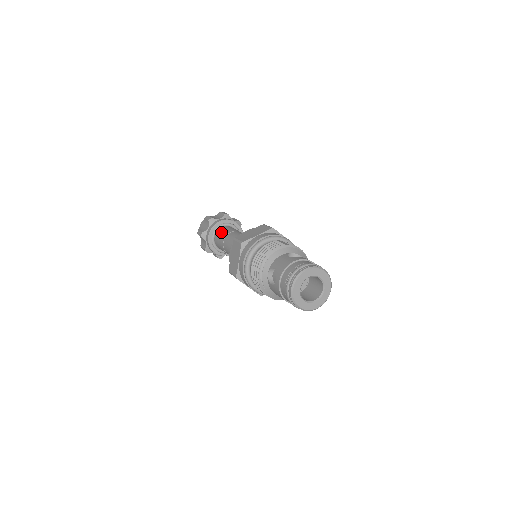
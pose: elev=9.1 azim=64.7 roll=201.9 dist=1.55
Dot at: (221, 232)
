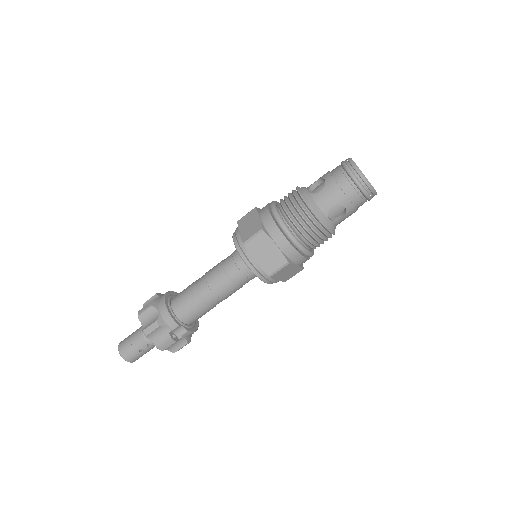
Dot at: occluded
